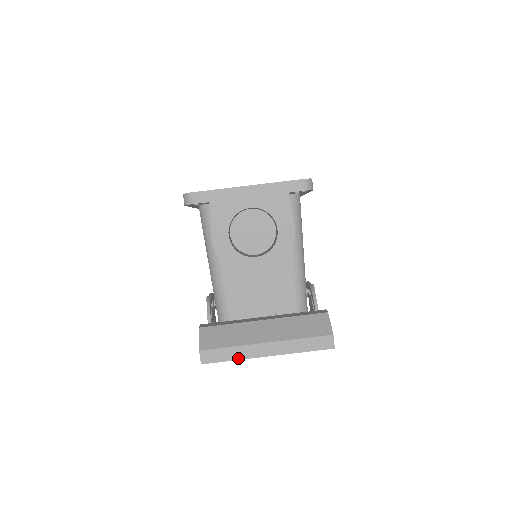
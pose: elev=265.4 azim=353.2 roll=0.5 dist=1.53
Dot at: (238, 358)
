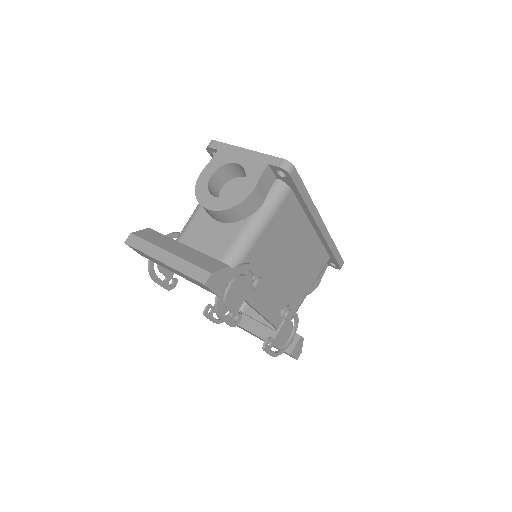
Dot at: (145, 252)
